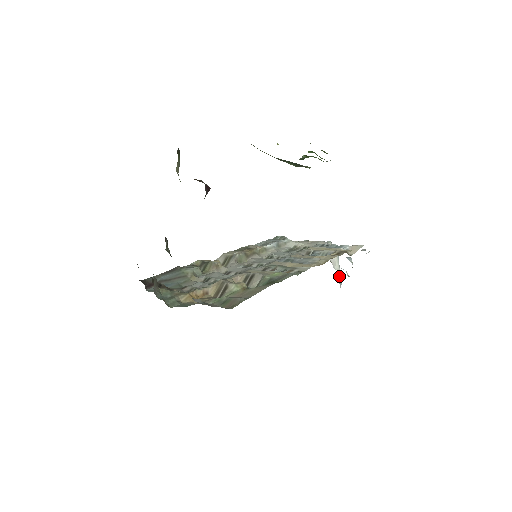
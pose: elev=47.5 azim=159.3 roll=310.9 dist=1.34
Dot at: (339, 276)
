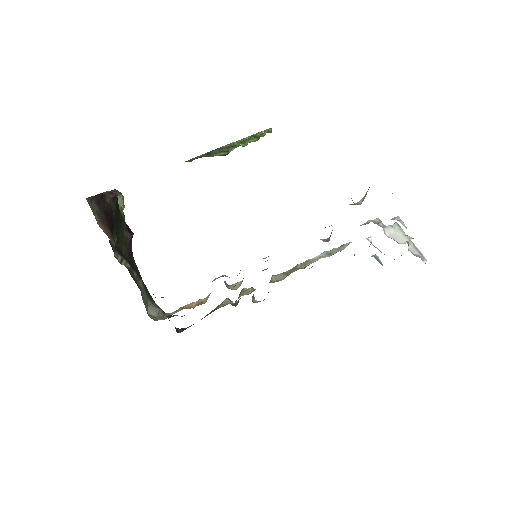
Dot at: (415, 249)
